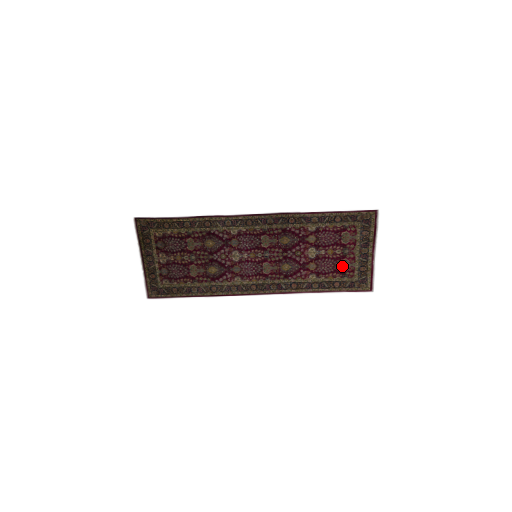
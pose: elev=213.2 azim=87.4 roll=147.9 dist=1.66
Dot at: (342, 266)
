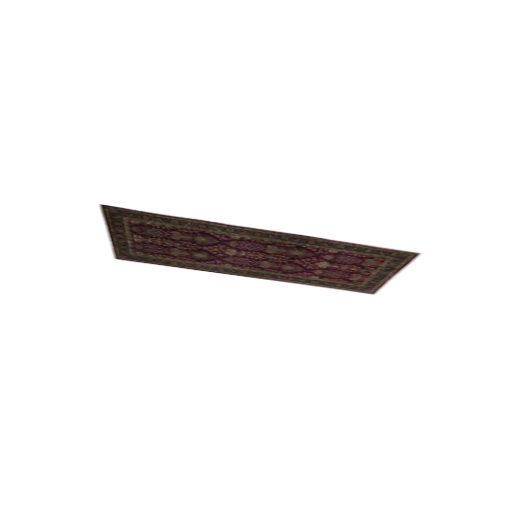
Dot at: (352, 277)
